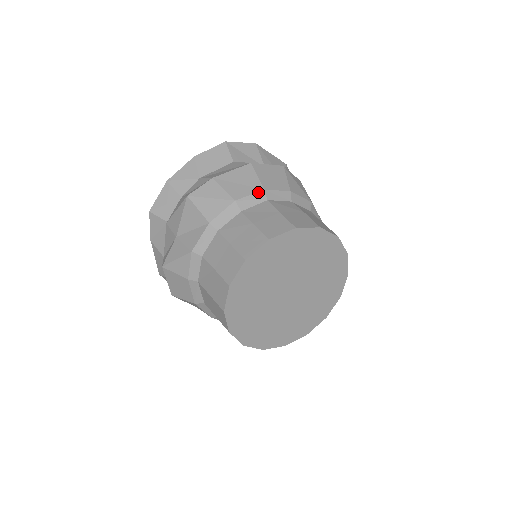
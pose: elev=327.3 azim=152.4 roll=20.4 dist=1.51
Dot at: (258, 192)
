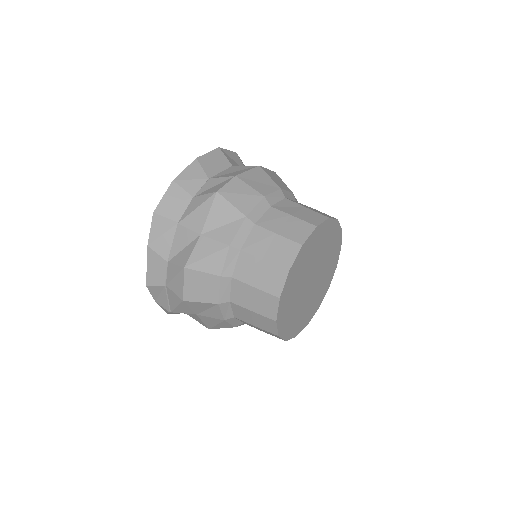
Dot at: (277, 190)
